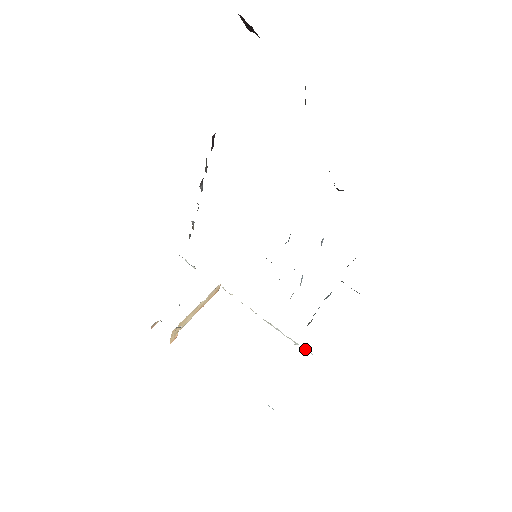
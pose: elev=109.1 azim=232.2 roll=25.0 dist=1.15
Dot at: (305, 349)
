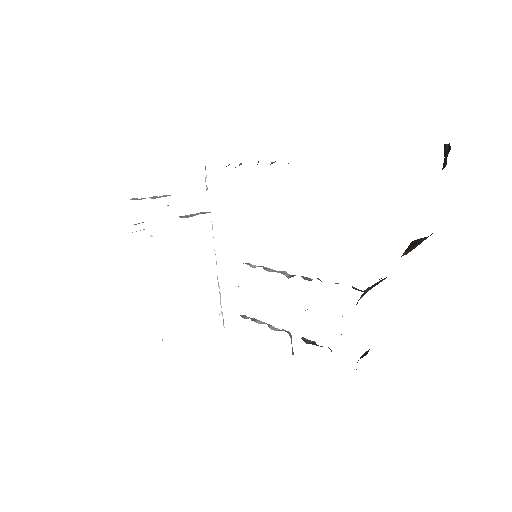
Dot at: occluded
